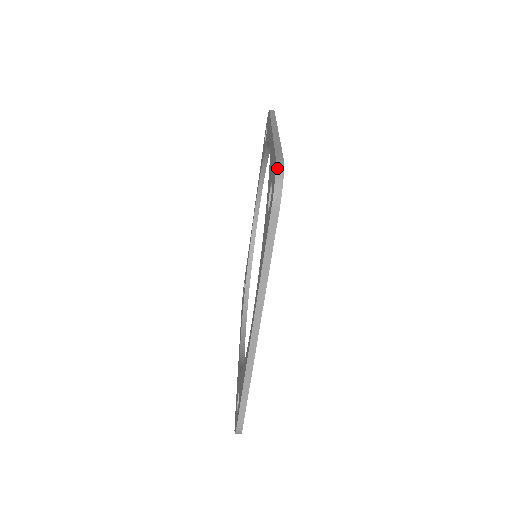
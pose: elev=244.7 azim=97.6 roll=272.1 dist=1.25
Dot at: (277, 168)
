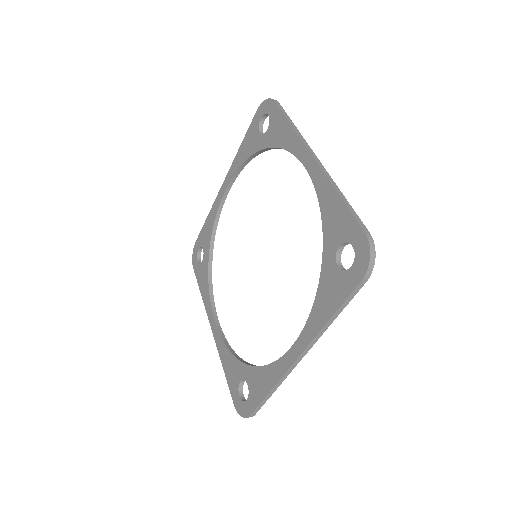
Dot at: (370, 245)
